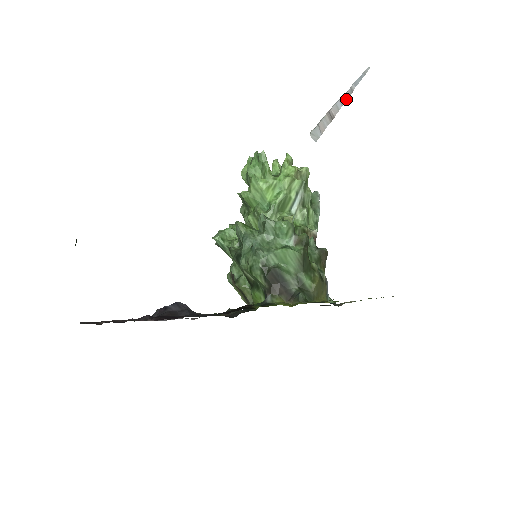
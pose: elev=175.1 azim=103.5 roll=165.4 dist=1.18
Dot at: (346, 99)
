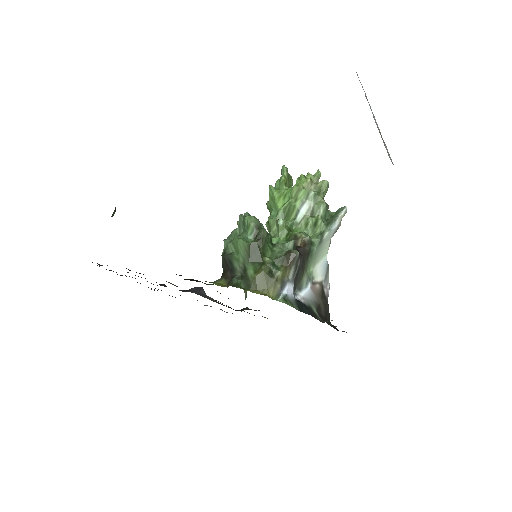
Dot at: occluded
